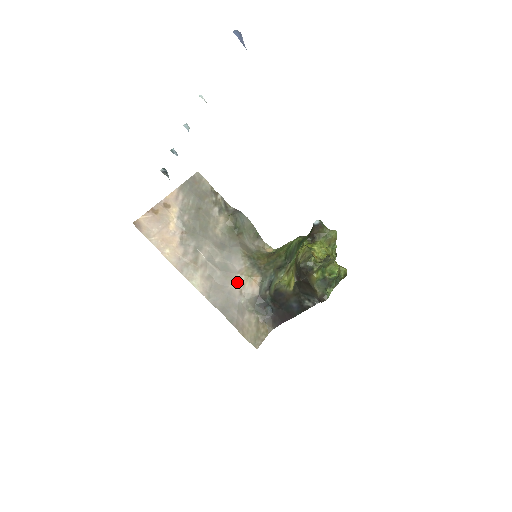
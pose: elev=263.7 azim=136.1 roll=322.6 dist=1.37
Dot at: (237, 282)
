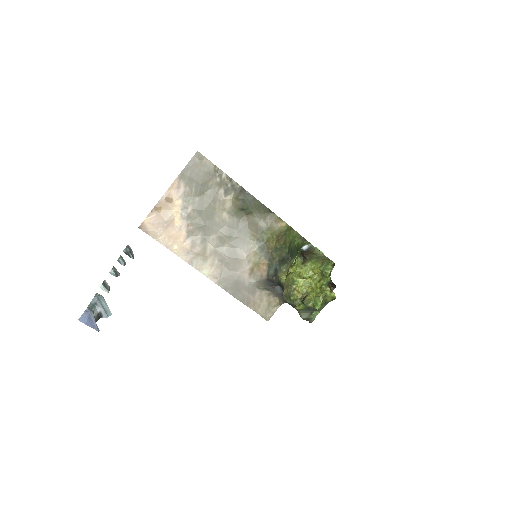
Dot at: (246, 267)
